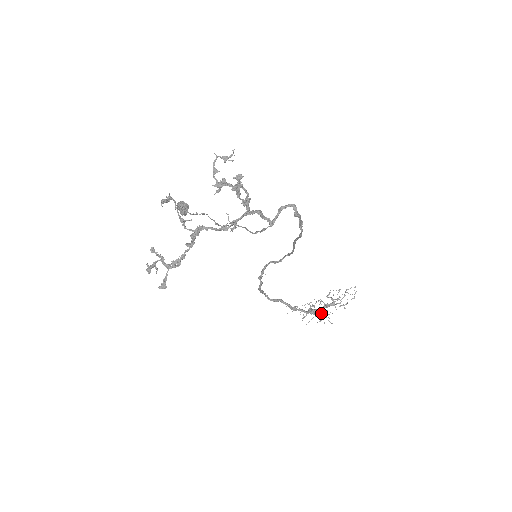
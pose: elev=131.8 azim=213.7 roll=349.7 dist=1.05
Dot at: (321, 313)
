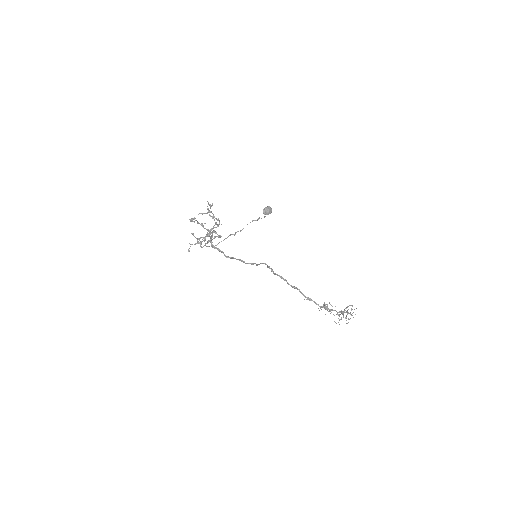
Dot at: (338, 314)
